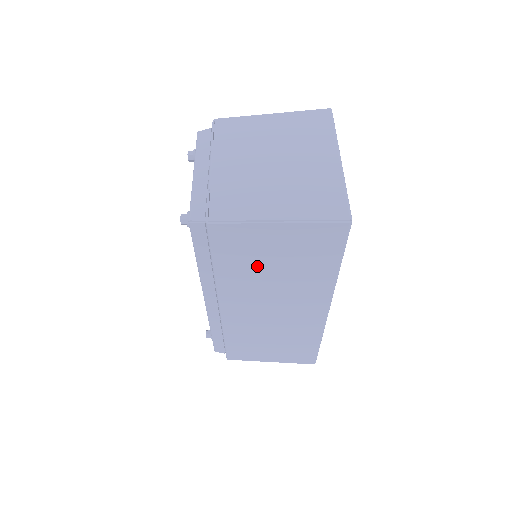
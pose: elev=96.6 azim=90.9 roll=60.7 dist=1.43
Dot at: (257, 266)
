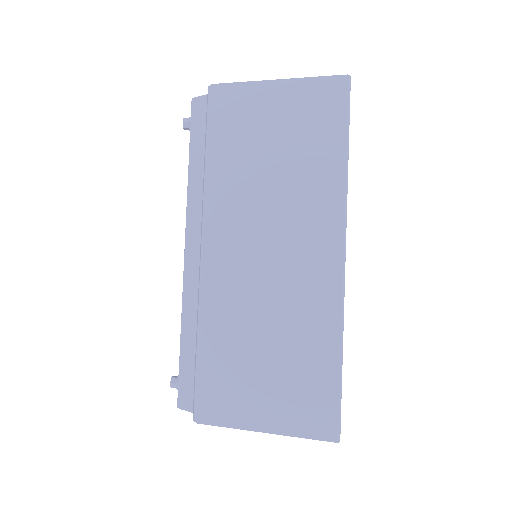
Dot at: (254, 155)
